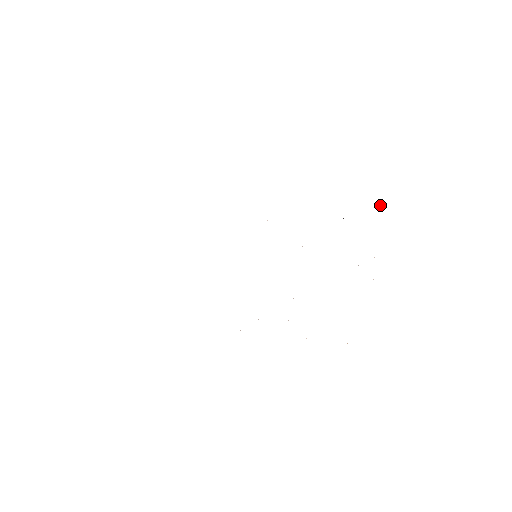
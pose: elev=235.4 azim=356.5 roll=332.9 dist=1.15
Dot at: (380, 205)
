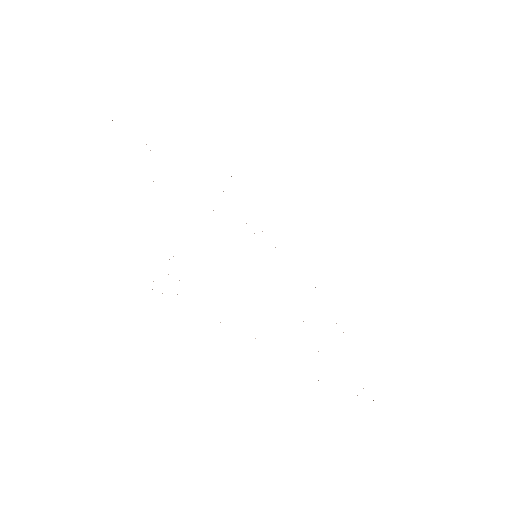
Dot at: occluded
